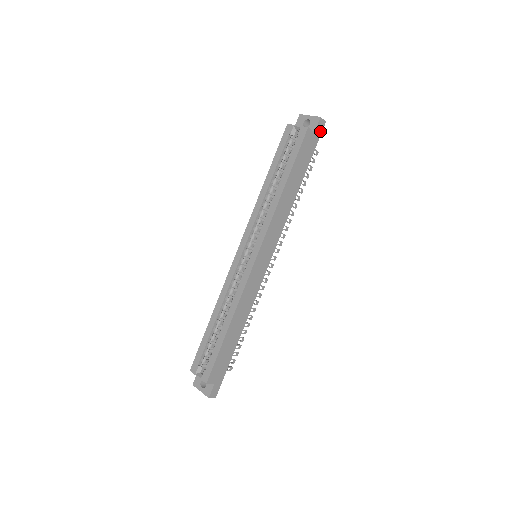
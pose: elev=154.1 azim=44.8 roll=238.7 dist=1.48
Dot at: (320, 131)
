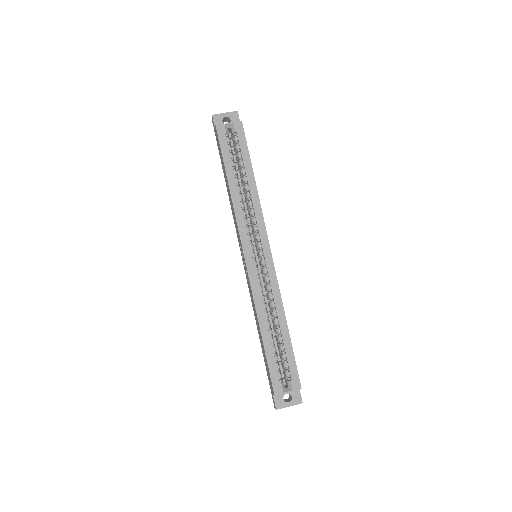
Dot at: occluded
